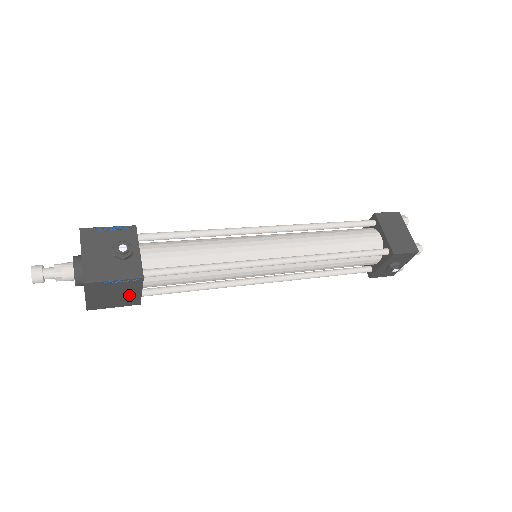
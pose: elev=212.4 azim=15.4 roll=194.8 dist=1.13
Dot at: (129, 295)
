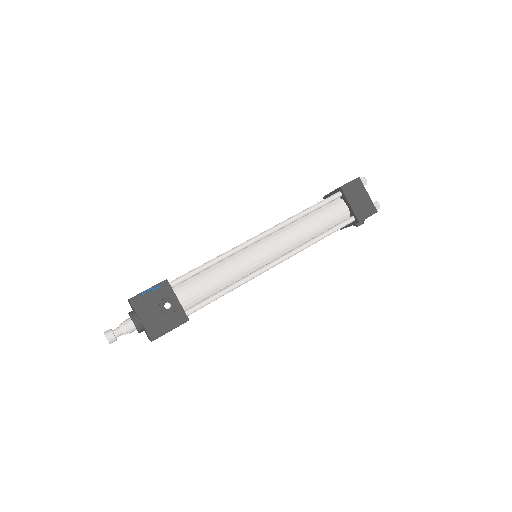
Dot at: occluded
